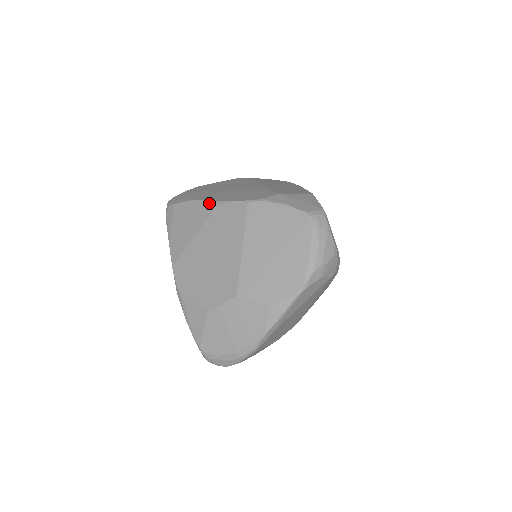
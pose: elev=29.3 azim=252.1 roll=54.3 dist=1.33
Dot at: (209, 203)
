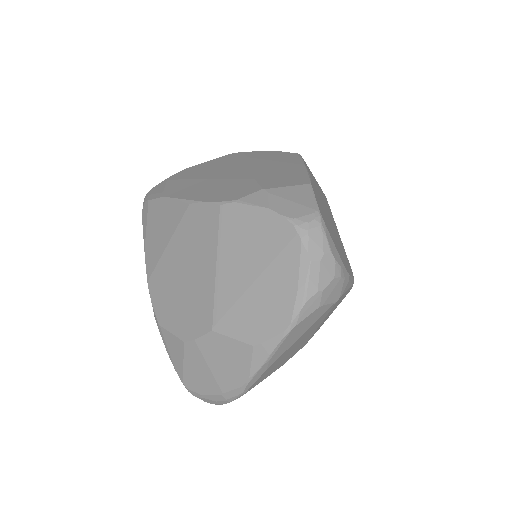
Dot at: (180, 203)
